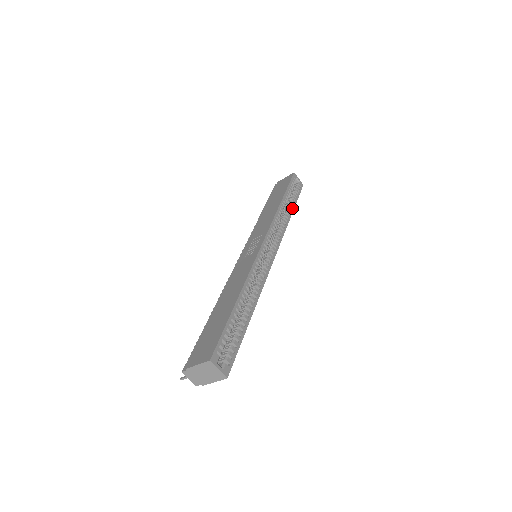
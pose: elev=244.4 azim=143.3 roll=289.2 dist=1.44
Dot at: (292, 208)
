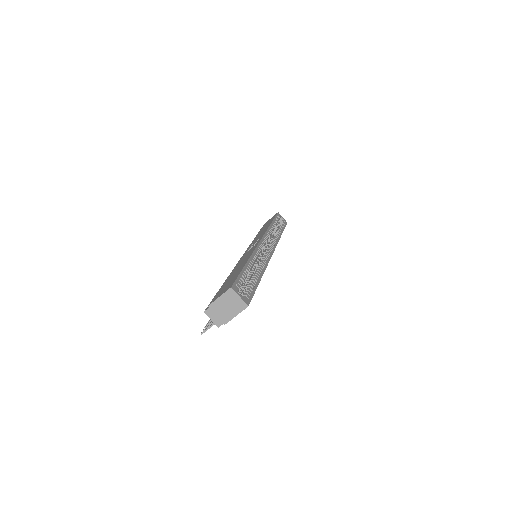
Dot at: (281, 231)
